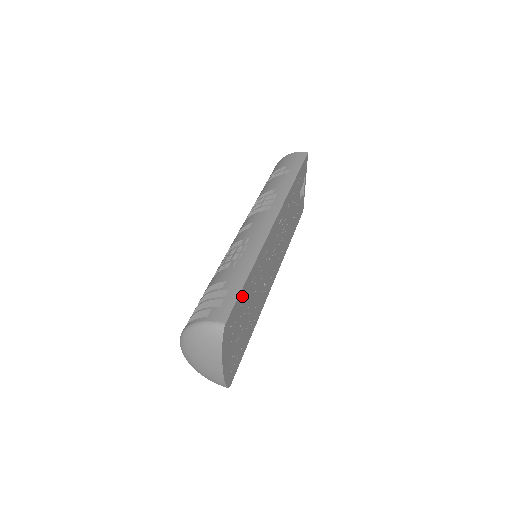
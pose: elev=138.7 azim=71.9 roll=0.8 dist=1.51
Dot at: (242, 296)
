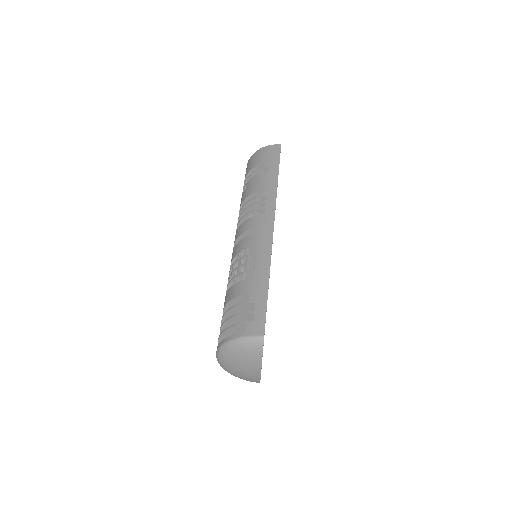
Dot at: occluded
